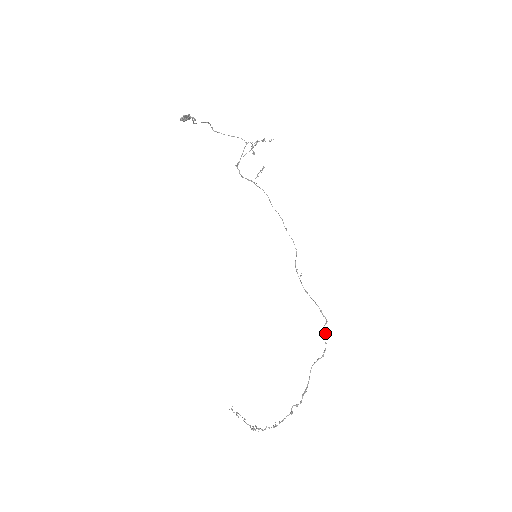
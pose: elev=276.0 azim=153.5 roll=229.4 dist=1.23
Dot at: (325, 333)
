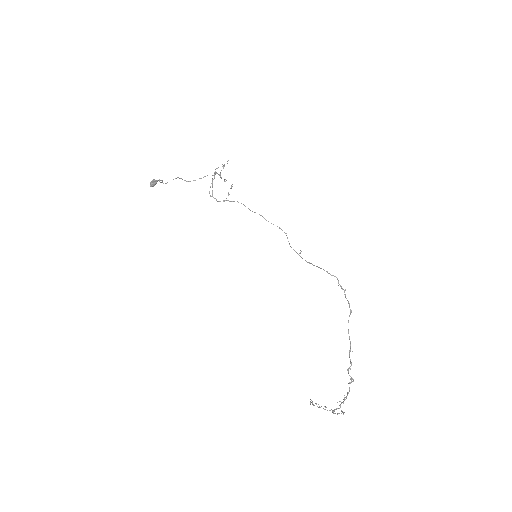
Dot at: occluded
